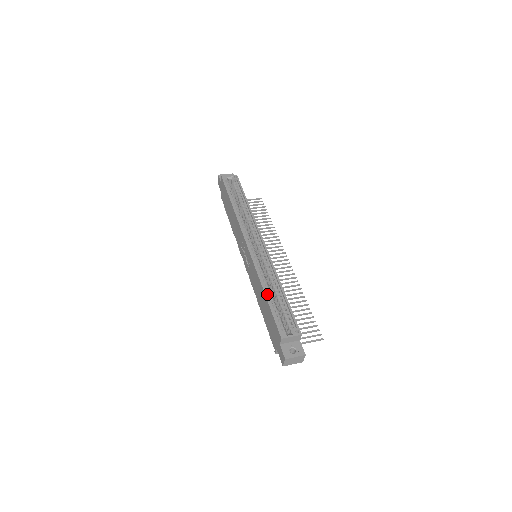
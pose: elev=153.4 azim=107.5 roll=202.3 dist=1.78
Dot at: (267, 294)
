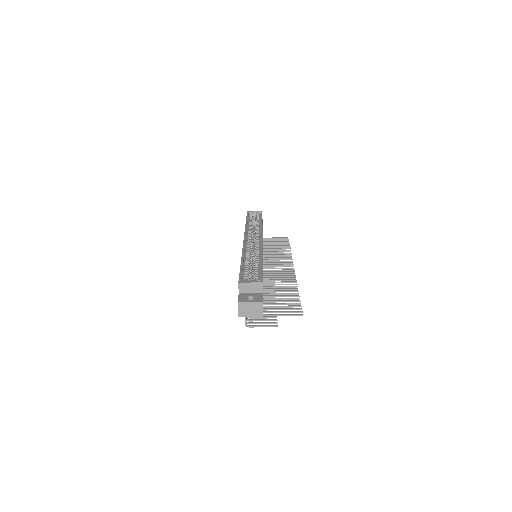
Dot at: (244, 262)
